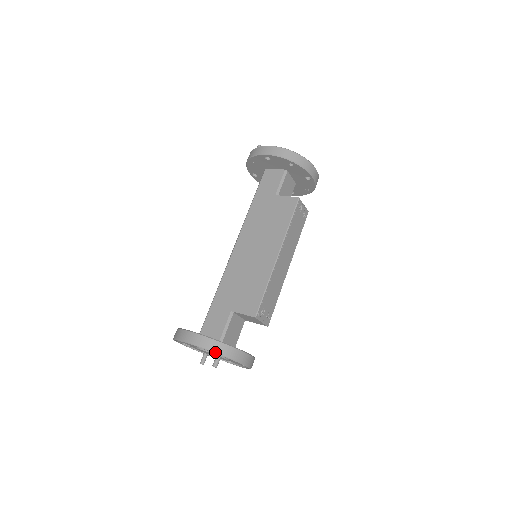
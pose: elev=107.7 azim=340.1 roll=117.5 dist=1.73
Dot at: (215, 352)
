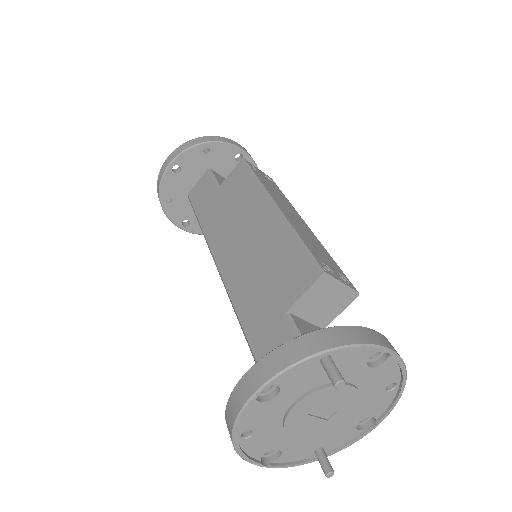
Dot at: (313, 354)
